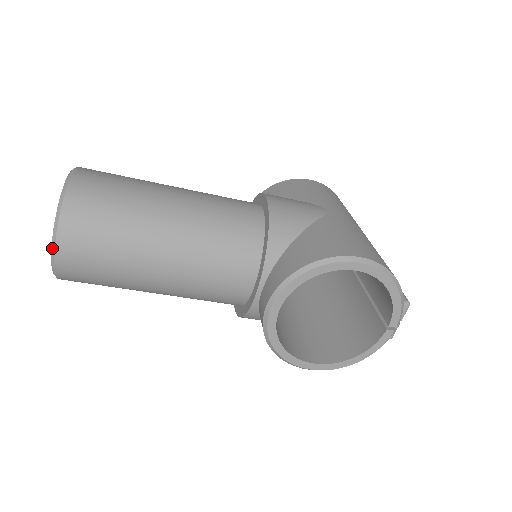
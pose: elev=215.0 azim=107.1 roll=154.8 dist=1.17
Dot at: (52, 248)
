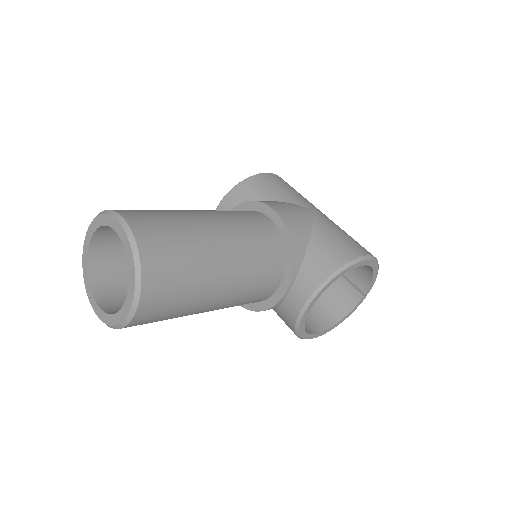
Dot at: (132, 307)
